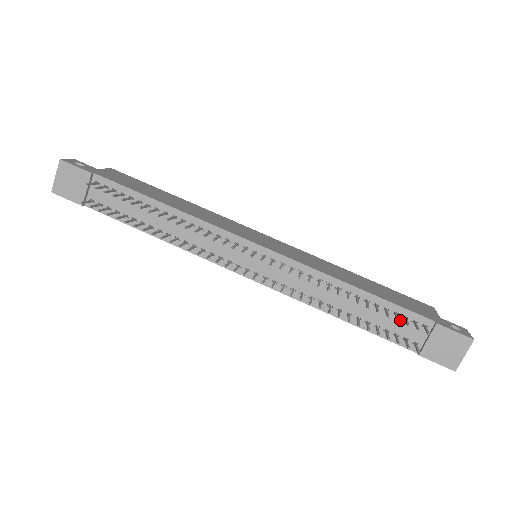
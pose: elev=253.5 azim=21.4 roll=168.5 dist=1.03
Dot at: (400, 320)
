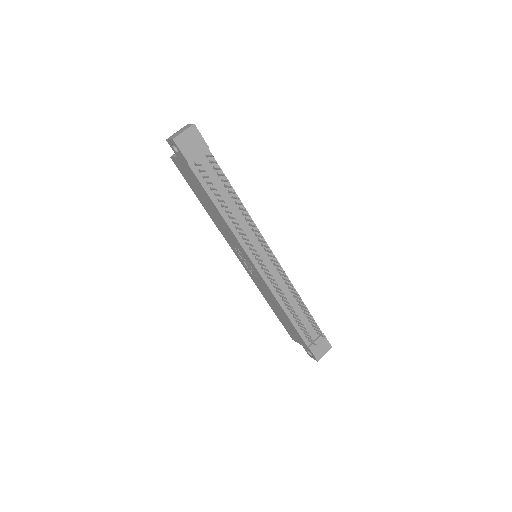
Dot at: (310, 325)
